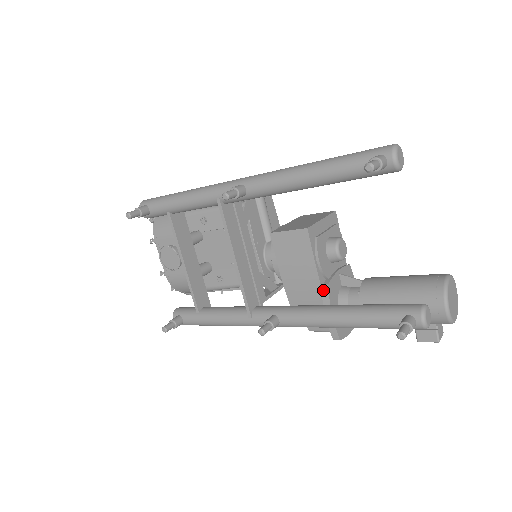
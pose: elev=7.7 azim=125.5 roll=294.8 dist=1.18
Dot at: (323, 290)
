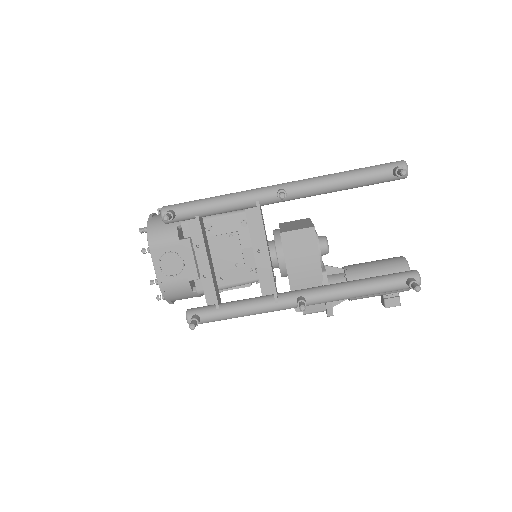
Dot at: (323, 276)
